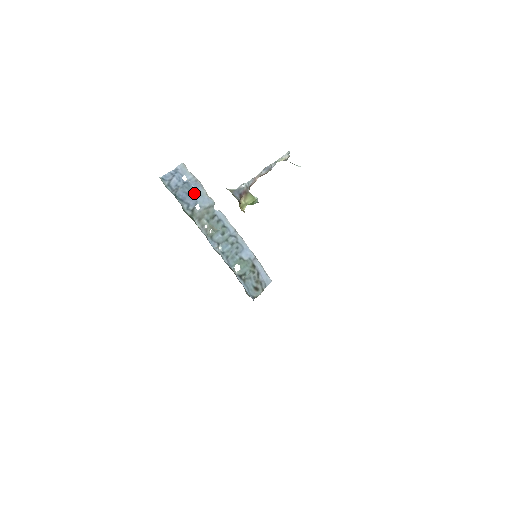
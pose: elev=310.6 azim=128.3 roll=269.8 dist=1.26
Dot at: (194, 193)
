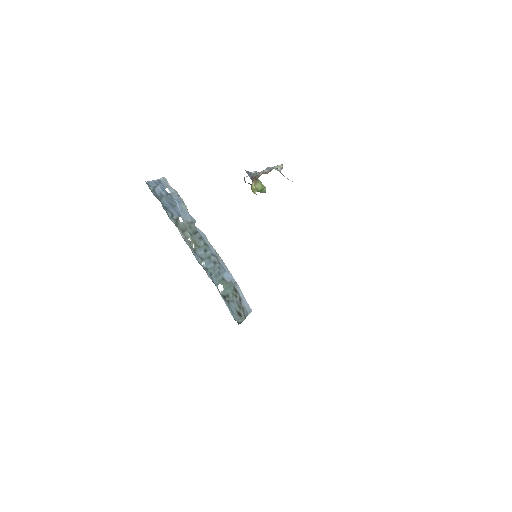
Dot at: (177, 206)
